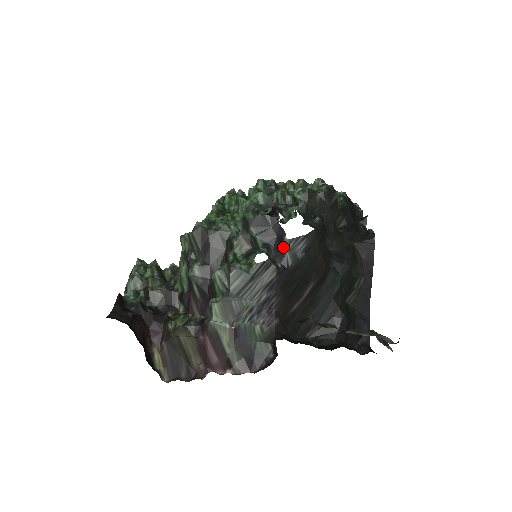
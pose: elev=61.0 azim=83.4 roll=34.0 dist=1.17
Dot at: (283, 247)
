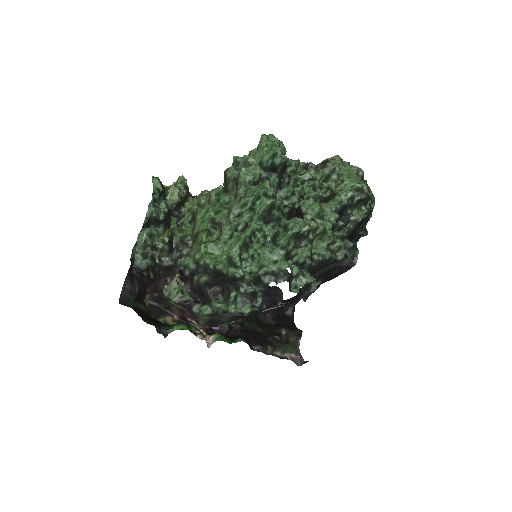
Dot at: (274, 304)
